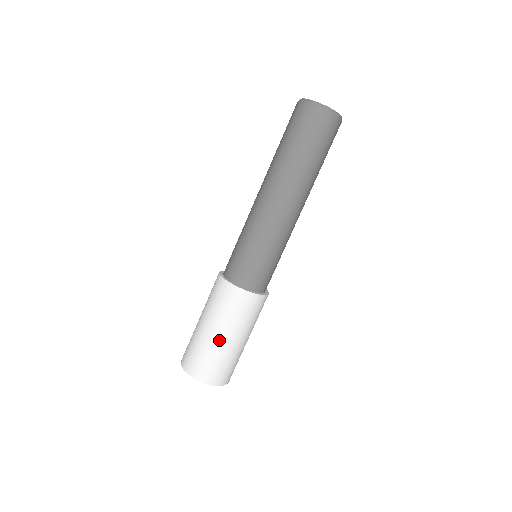
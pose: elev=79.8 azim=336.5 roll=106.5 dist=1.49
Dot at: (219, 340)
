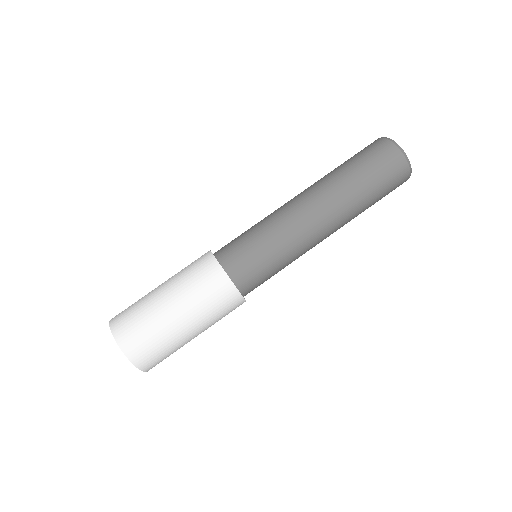
Dot at: (178, 325)
